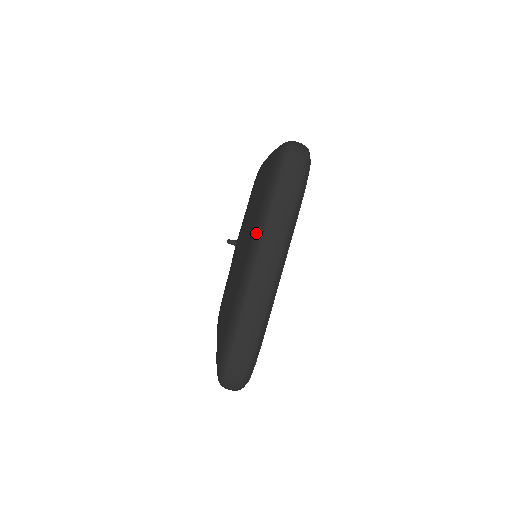
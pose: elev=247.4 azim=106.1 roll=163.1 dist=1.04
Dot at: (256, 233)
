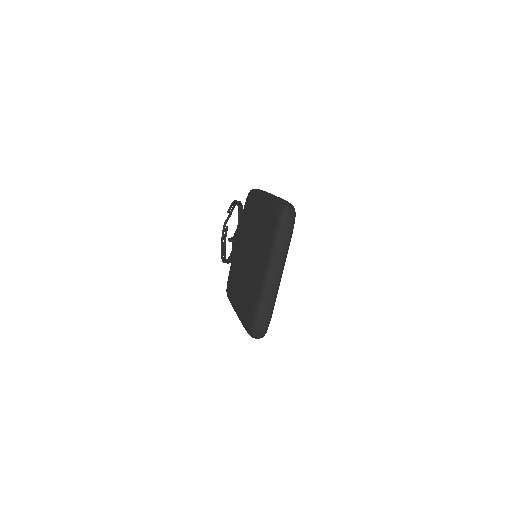
Dot at: (268, 256)
